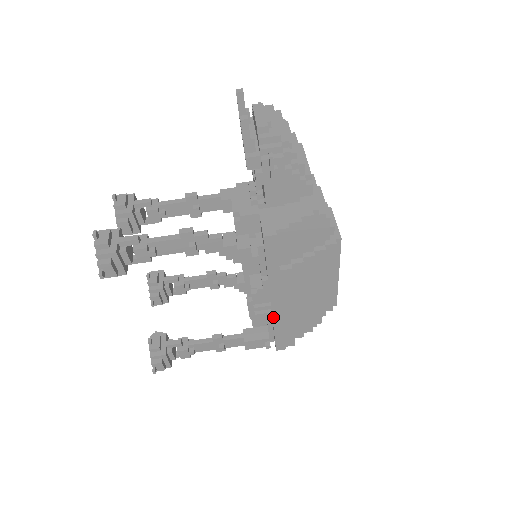
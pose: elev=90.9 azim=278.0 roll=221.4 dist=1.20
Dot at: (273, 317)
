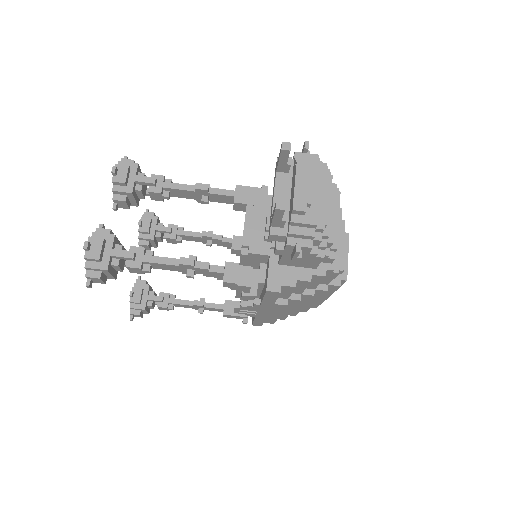
Dot at: (256, 316)
